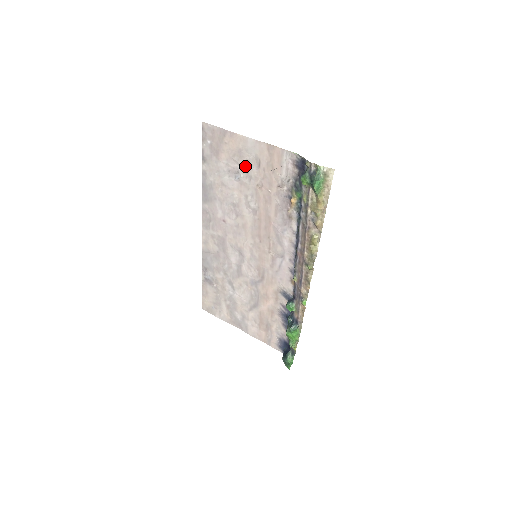
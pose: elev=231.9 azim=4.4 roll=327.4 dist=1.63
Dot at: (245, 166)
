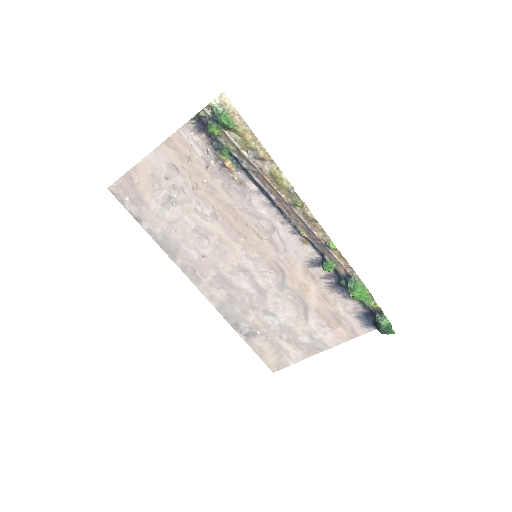
Dot at: (169, 184)
